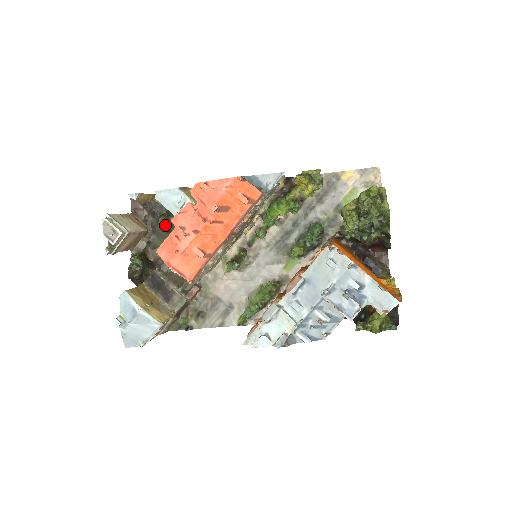
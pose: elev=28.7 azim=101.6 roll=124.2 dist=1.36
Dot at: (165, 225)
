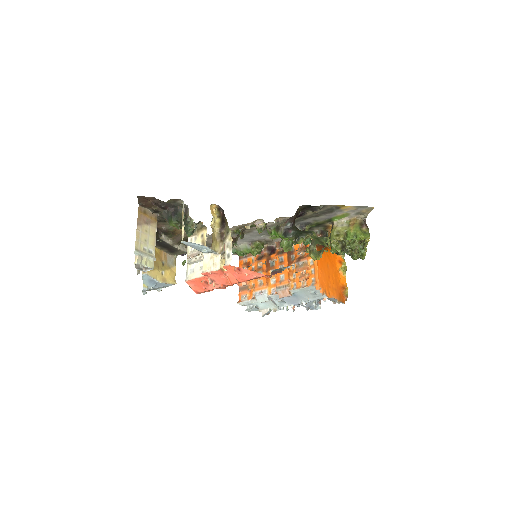
Dot at: (178, 229)
